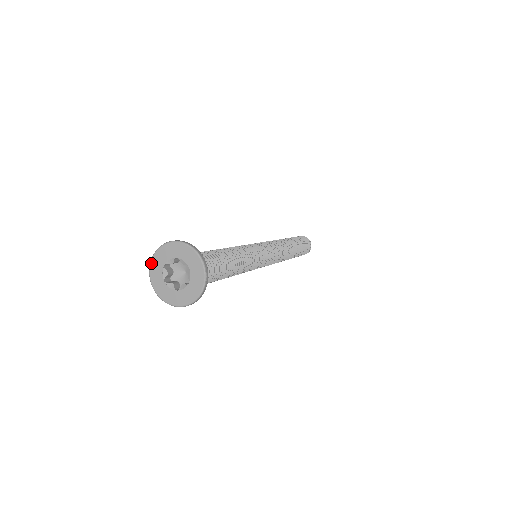
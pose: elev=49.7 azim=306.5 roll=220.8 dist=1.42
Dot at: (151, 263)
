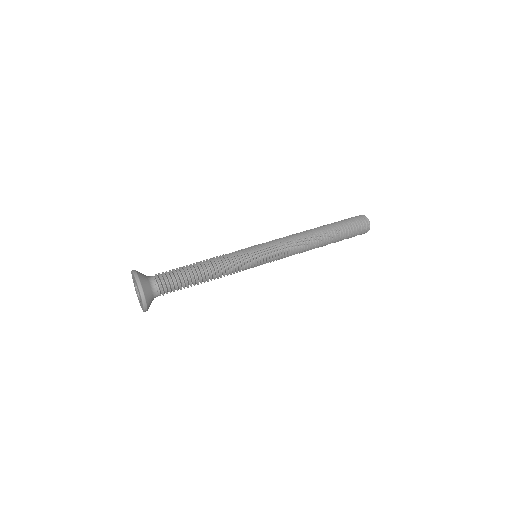
Dot at: (134, 286)
